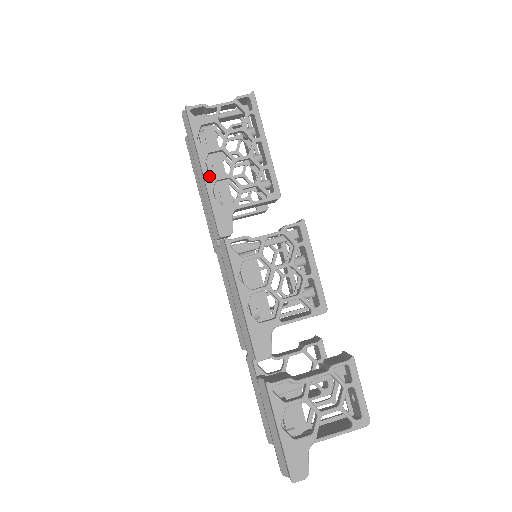
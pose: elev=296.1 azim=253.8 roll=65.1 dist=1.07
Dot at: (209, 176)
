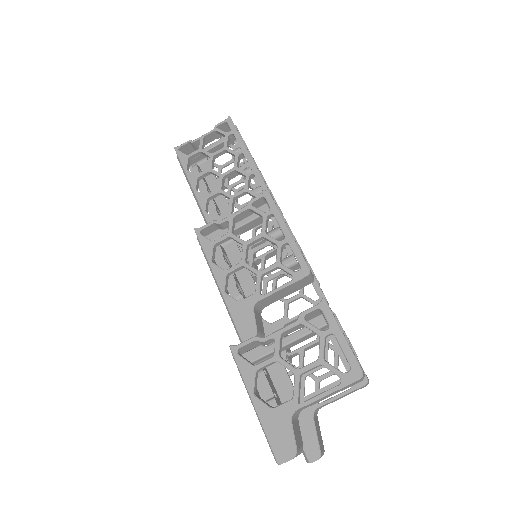
Dot at: (201, 196)
